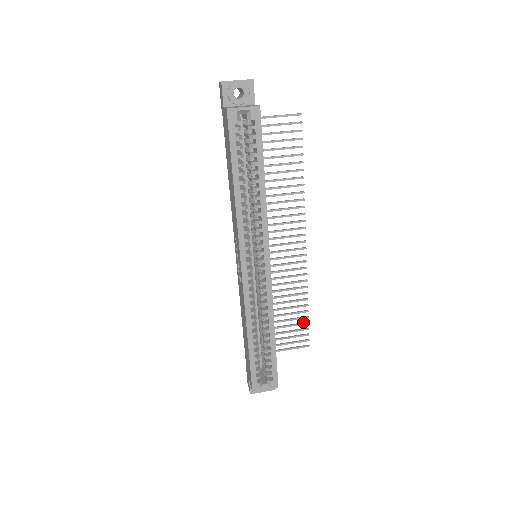
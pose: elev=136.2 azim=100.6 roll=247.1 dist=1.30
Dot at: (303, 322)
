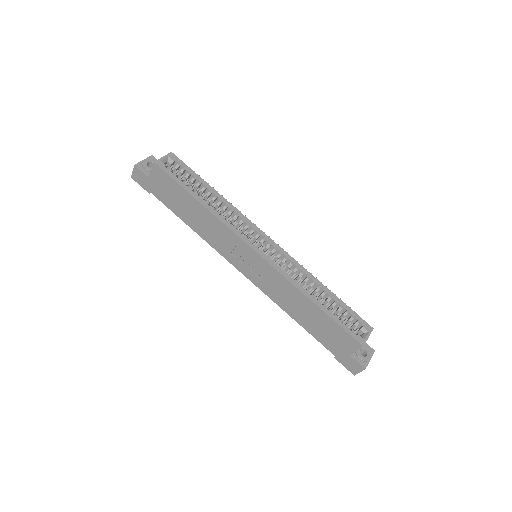
Dot at: occluded
